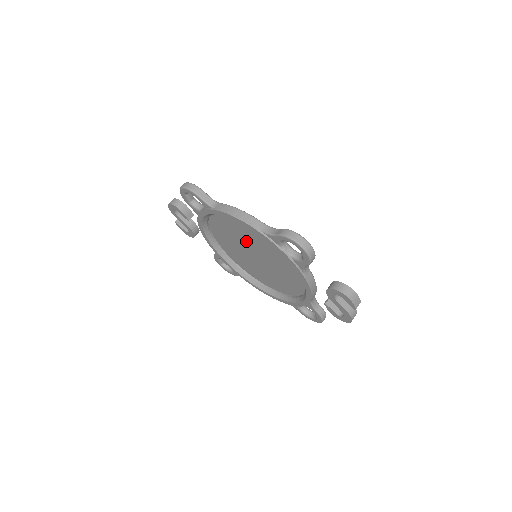
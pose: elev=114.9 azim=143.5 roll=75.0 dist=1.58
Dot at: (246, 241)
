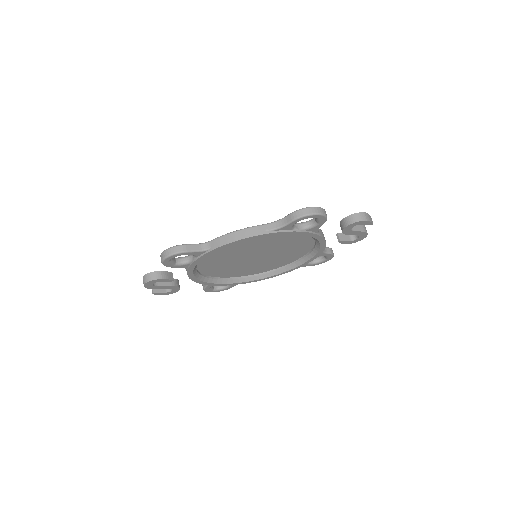
Dot at: (245, 252)
